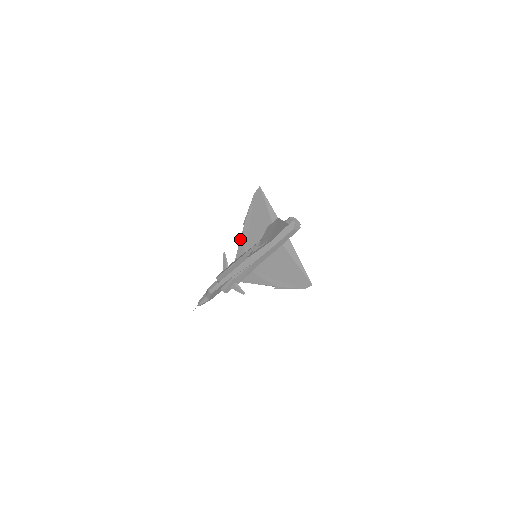
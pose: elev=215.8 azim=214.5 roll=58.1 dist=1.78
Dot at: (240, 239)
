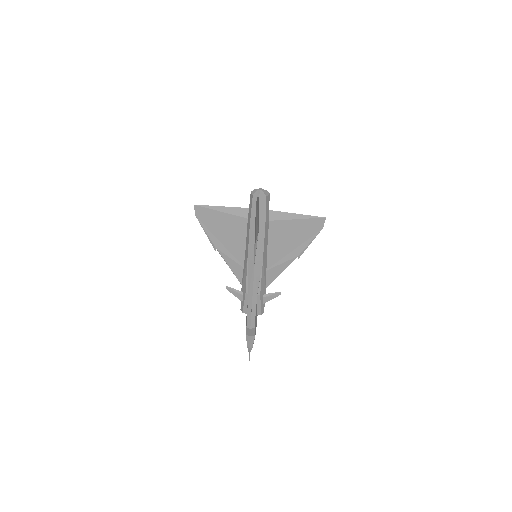
Dot at: occluded
